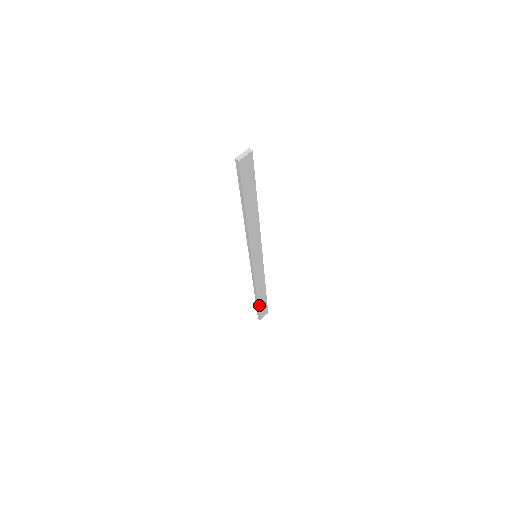
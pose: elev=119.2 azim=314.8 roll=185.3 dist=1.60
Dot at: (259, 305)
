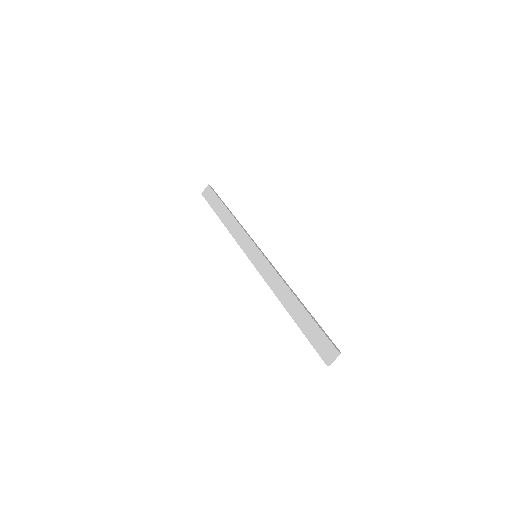
Dot at: occluded
